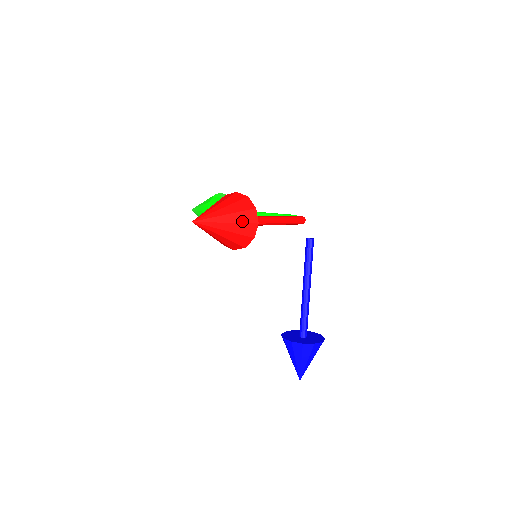
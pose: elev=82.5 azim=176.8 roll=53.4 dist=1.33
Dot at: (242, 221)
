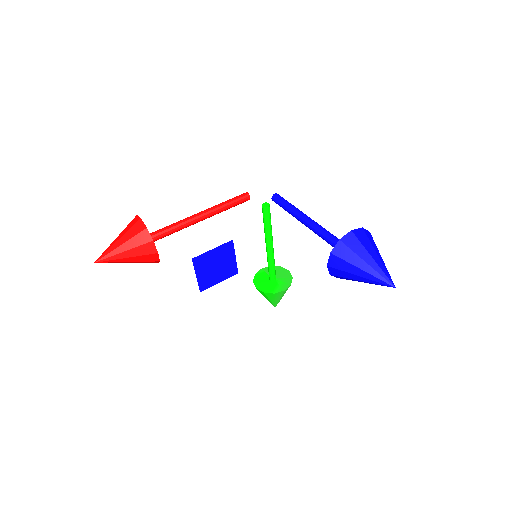
Dot at: (129, 229)
